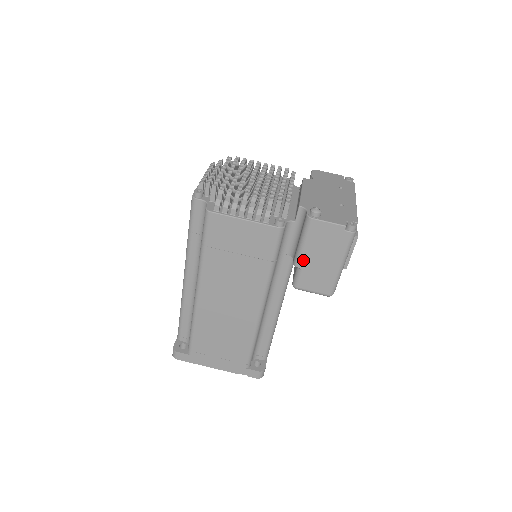
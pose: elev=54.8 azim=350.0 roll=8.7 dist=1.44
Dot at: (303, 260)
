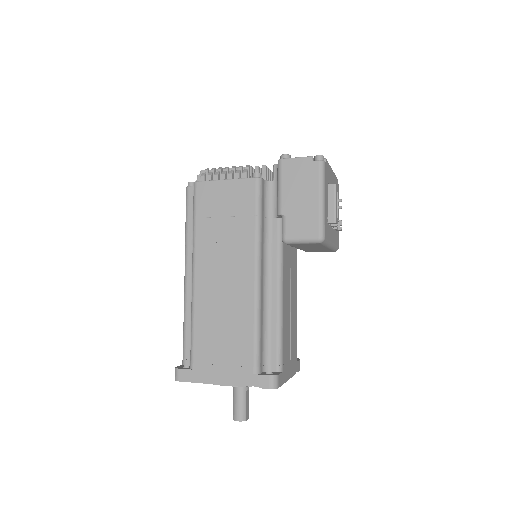
Dot at: (284, 204)
